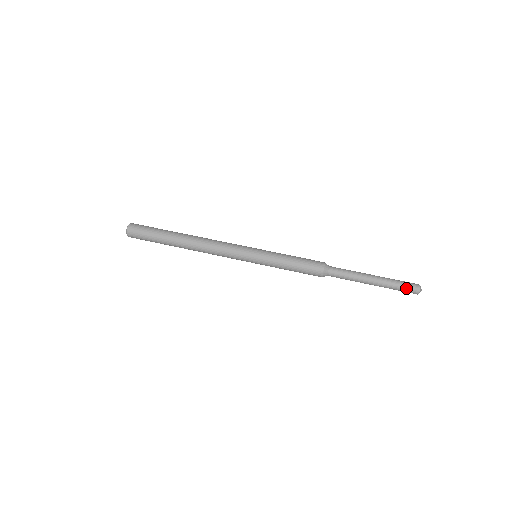
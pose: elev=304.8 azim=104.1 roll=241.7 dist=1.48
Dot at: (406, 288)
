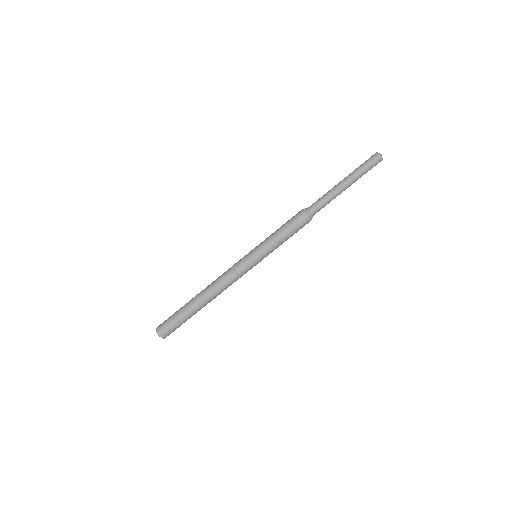
Dot at: (370, 165)
